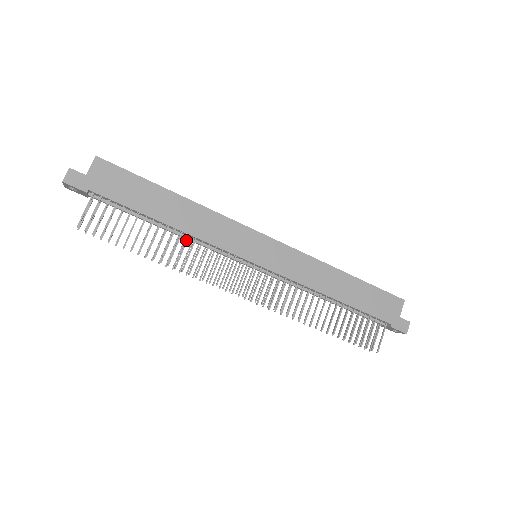
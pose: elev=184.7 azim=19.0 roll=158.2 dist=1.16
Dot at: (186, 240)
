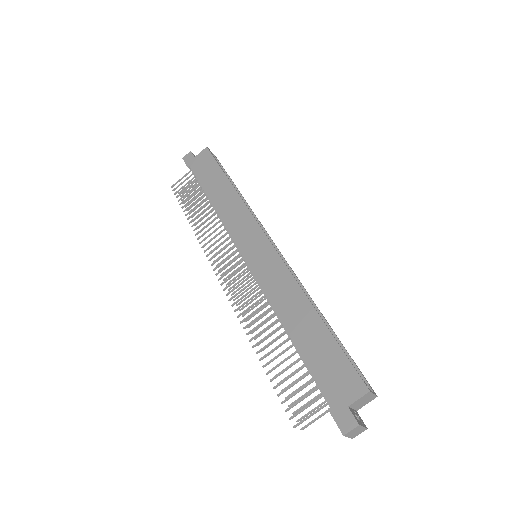
Dot at: (215, 218)
